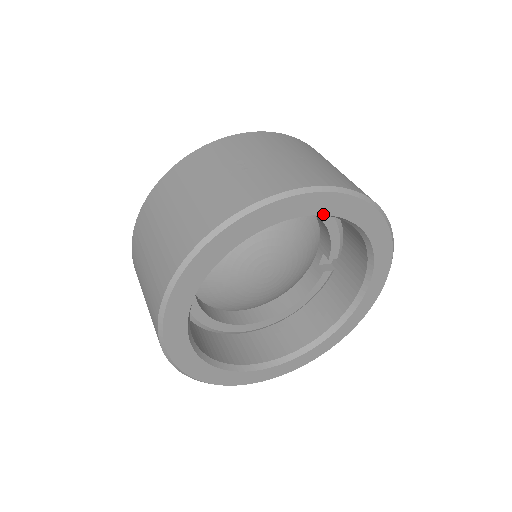
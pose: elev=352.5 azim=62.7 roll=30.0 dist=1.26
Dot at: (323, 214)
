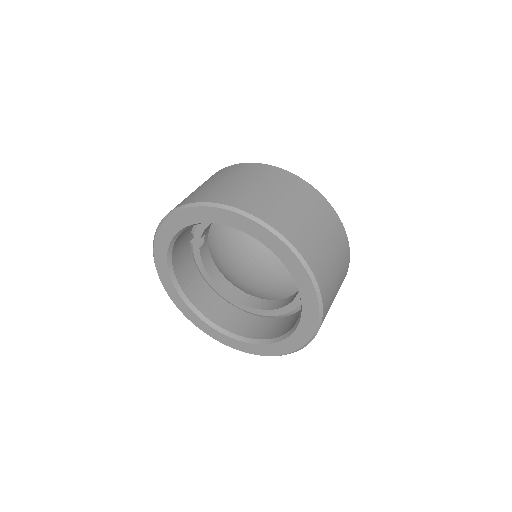
Dot at: (246, 233)
